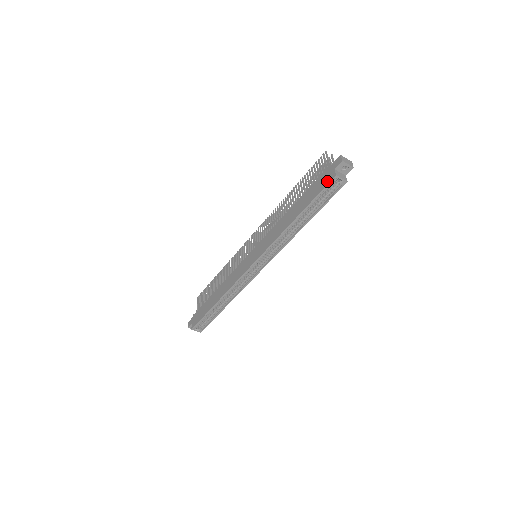
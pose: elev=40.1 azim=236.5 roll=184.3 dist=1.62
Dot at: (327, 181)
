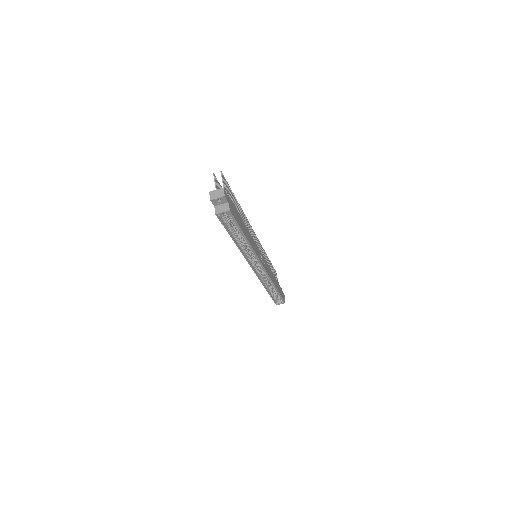
Dot at: occluded
